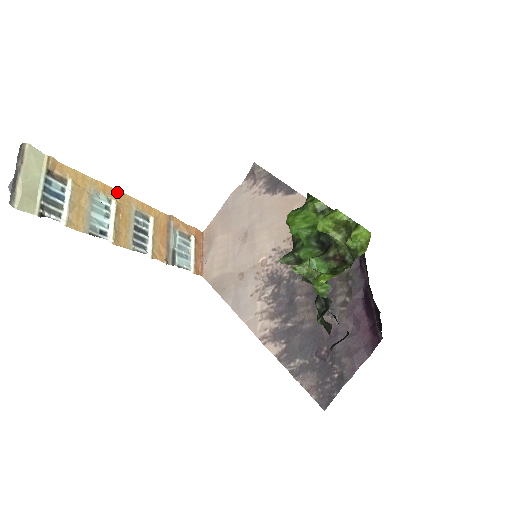
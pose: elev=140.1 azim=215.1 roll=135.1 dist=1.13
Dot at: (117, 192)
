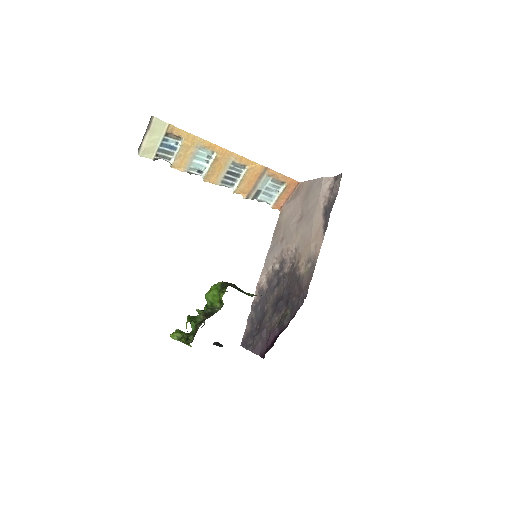
Dot at: (220, 148)
